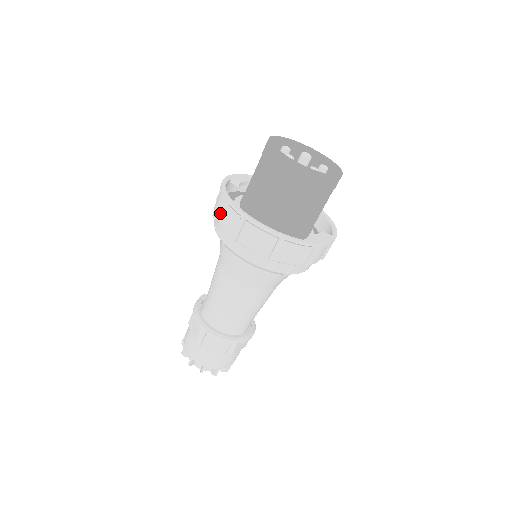
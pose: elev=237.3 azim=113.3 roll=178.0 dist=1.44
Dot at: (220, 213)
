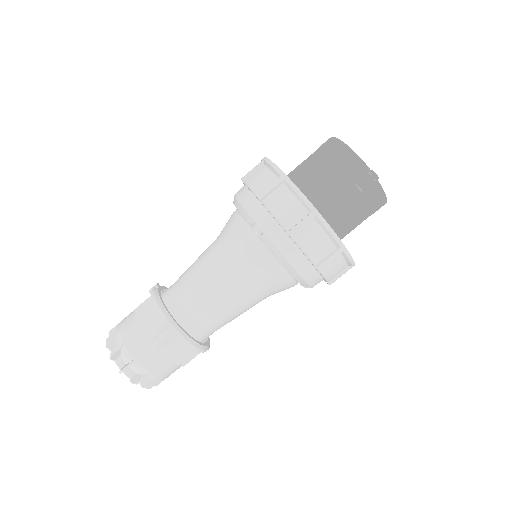
Dot at: (273, 198)
